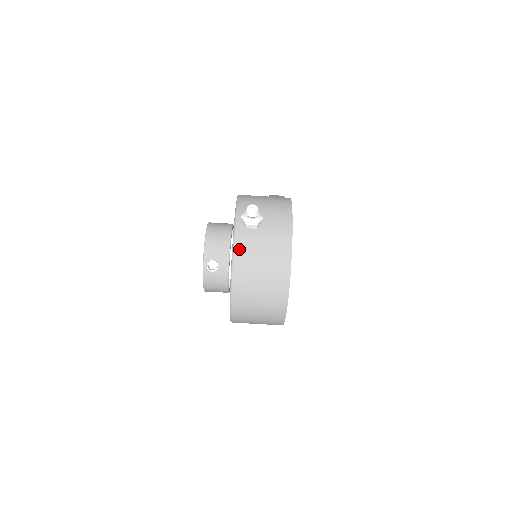
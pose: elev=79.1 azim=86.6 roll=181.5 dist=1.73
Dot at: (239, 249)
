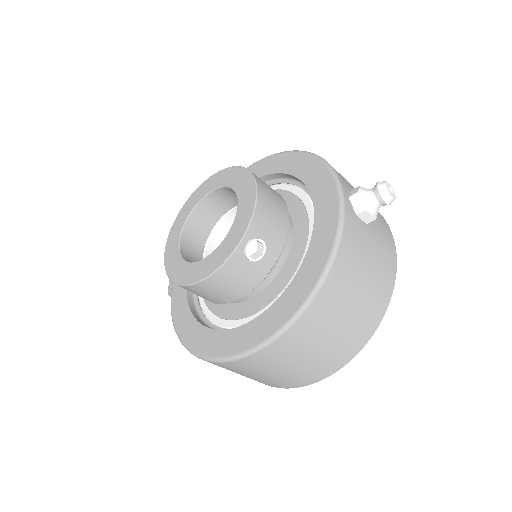
Dot at: (346, 246)
